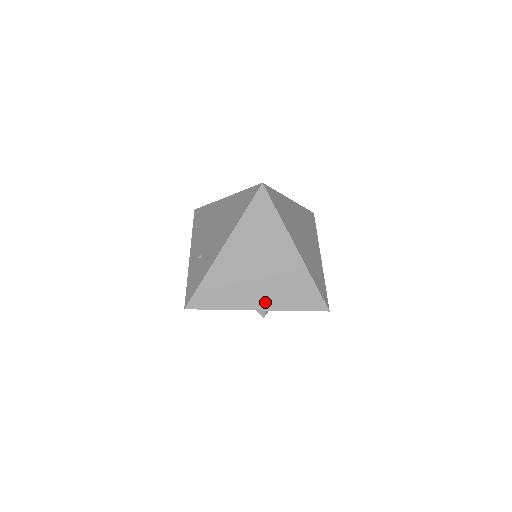
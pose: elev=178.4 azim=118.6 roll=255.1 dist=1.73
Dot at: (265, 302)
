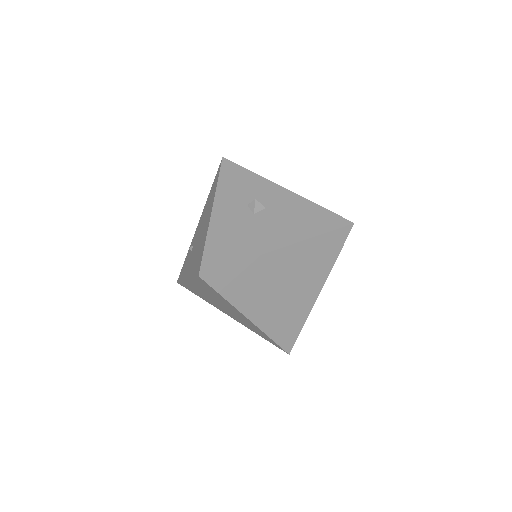
Dot at: (234, 318)
